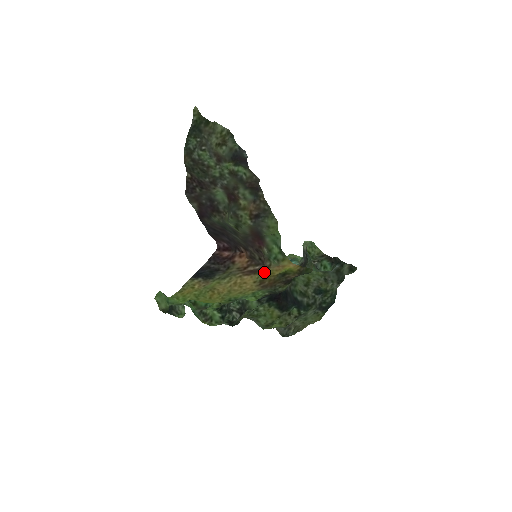
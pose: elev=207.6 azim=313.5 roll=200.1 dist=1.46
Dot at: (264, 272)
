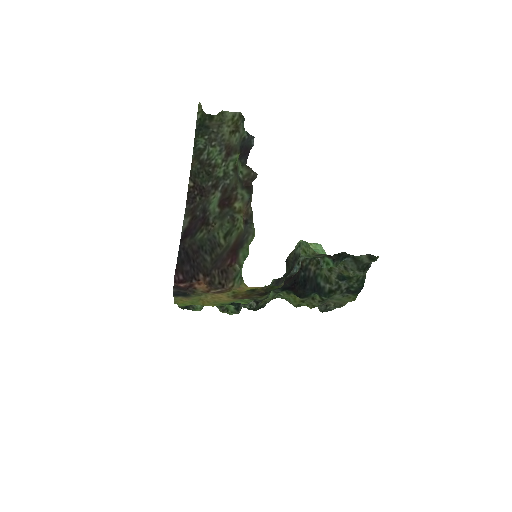
Dot at: (231, 290)
